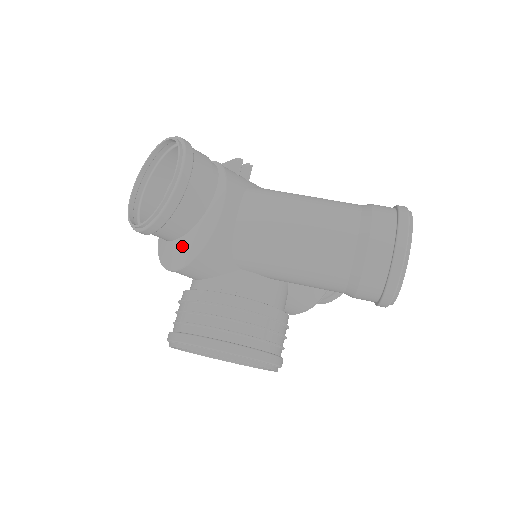
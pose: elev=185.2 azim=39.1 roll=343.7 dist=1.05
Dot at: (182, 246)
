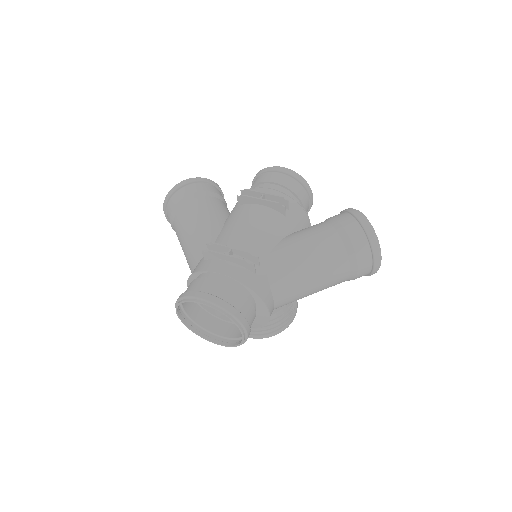
Dot at: occluded
